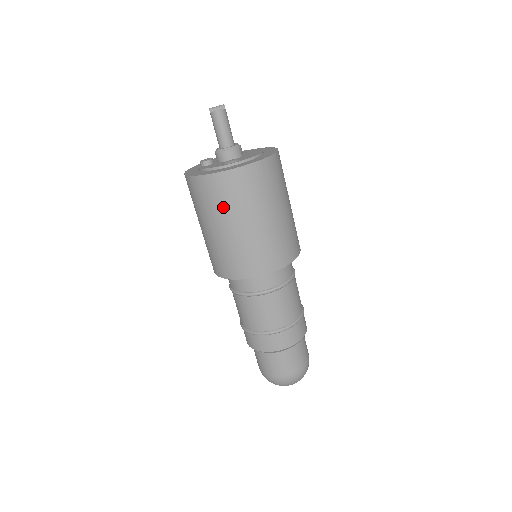
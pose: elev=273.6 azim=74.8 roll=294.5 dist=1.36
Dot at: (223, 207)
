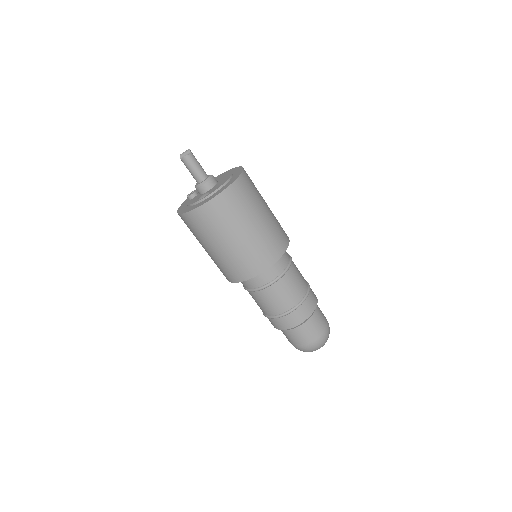
Dot at: (204, 234)
